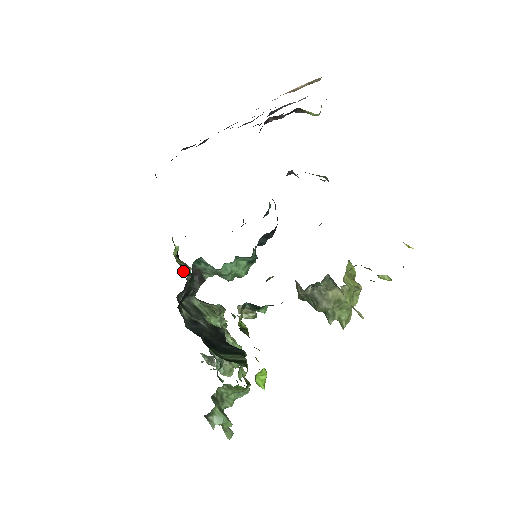
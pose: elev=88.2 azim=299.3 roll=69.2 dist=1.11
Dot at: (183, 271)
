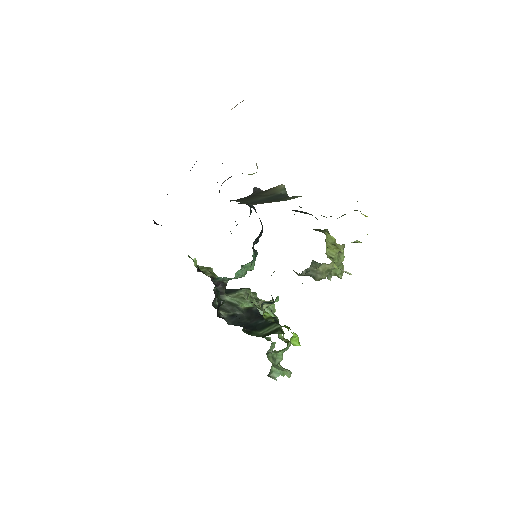
Dot at: occluded
